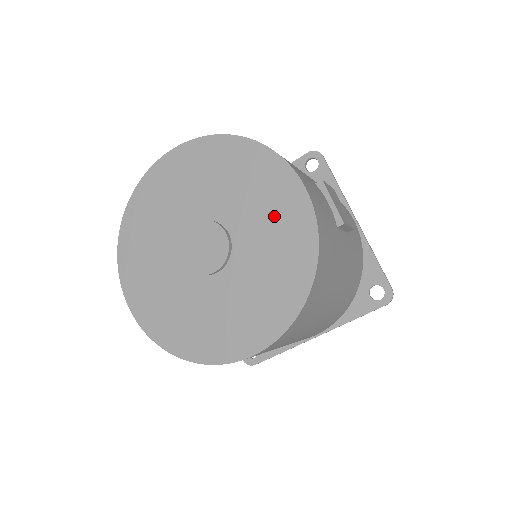
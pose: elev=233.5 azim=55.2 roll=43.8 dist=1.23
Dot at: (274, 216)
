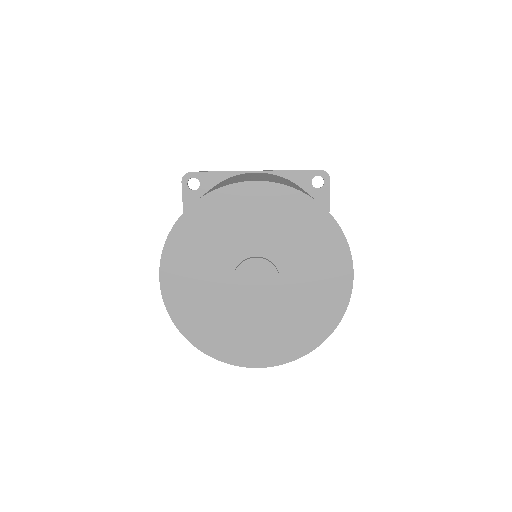
Dot at: (321, 284)
